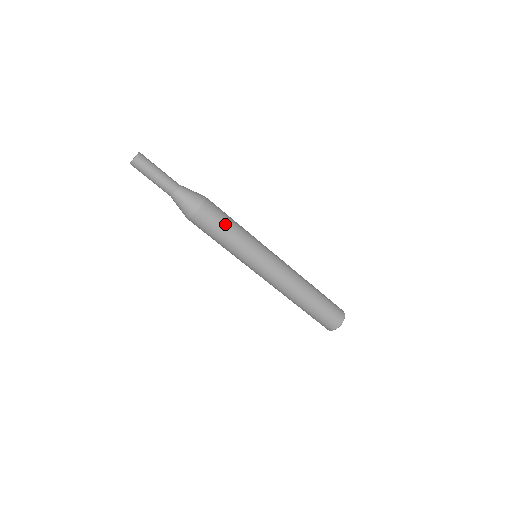
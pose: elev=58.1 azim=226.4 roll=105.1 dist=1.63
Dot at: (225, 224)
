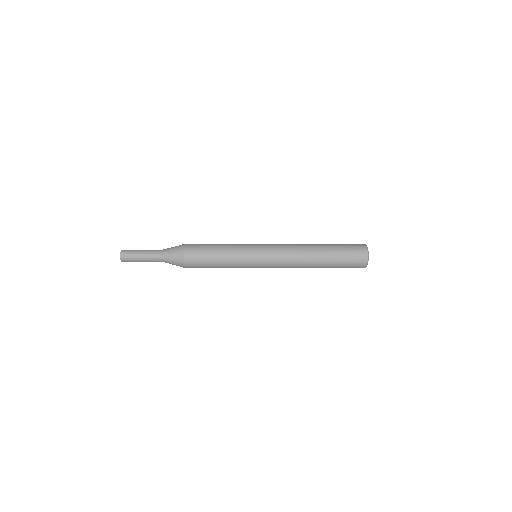
Dot at: (210, 254)
